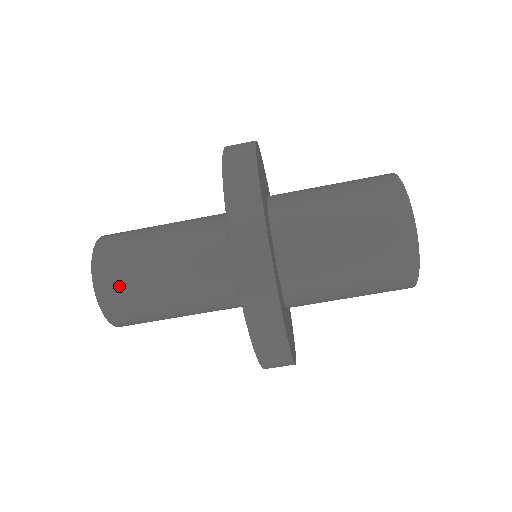
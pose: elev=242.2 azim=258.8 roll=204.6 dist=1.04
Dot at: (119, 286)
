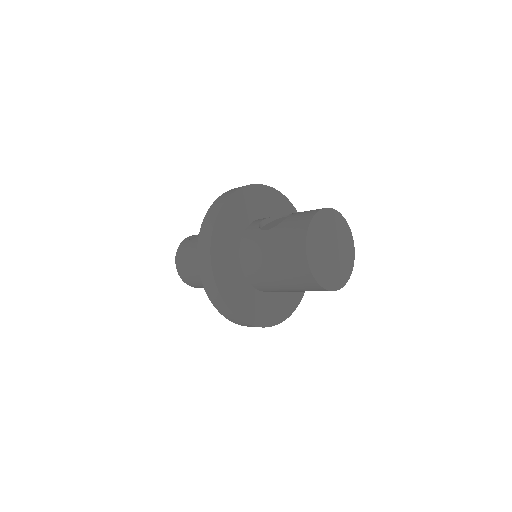
Dot at: occluded
